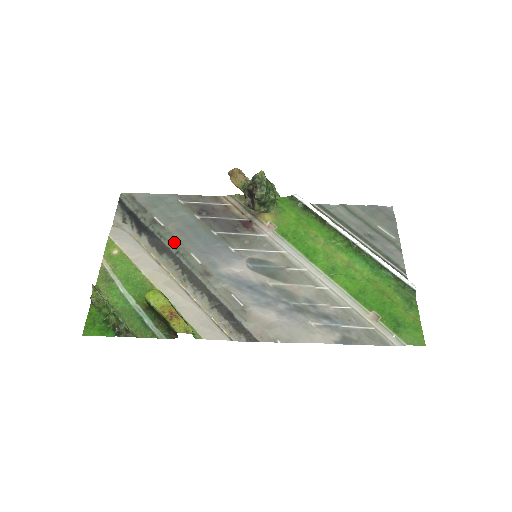
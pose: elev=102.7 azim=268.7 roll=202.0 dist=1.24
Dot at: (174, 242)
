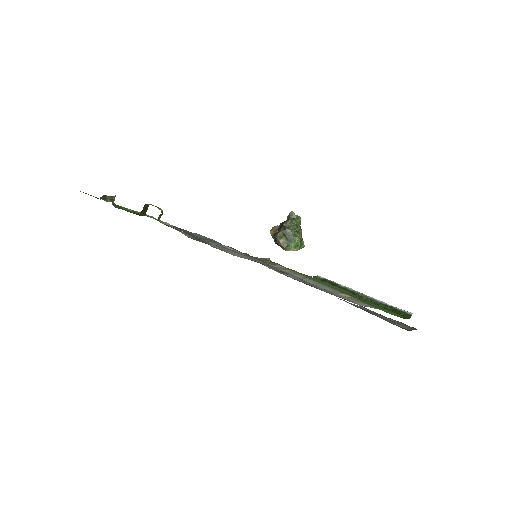
Dot at: occluded
